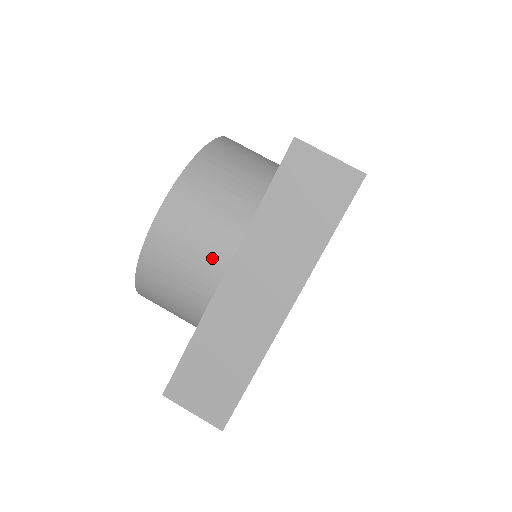
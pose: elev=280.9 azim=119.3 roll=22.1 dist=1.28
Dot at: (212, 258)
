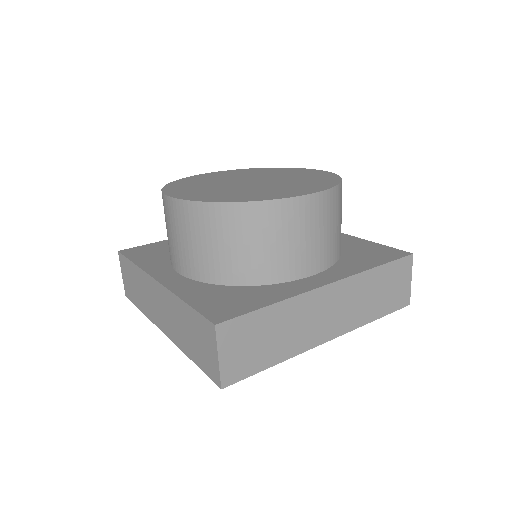
Dot at: (177, 256)
